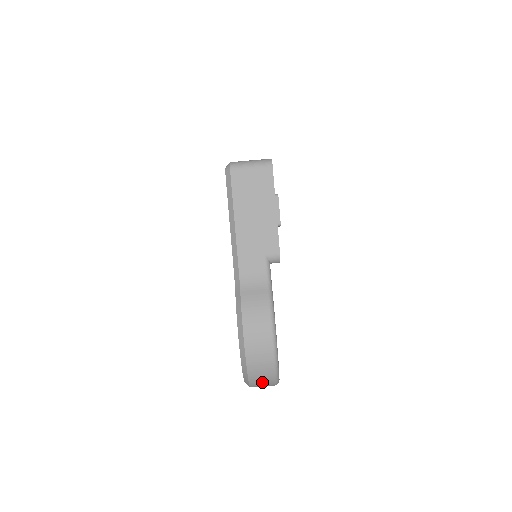
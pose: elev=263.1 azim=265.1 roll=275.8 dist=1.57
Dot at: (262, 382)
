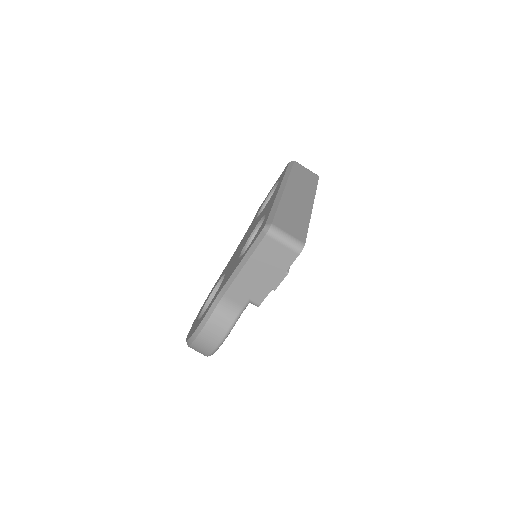
Dot at: occluded
